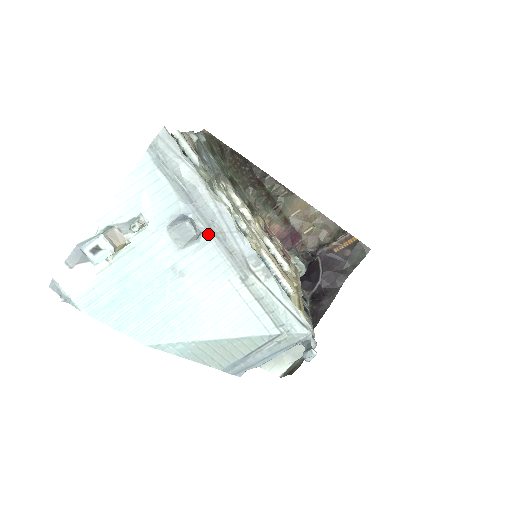
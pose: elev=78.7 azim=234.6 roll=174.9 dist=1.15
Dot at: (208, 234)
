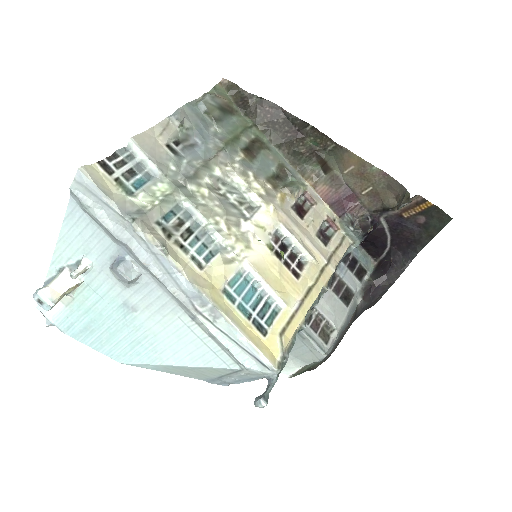
Dot at: (148, 275)
